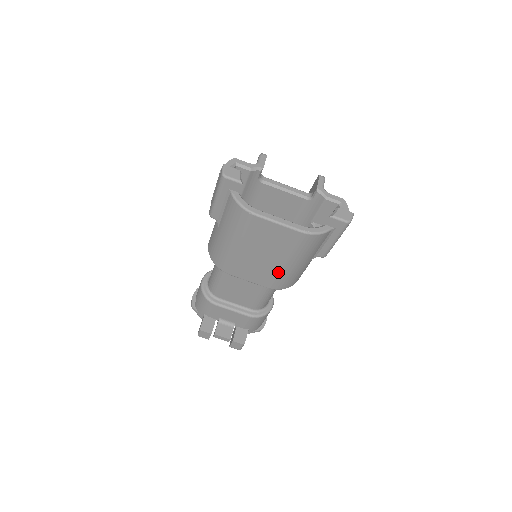
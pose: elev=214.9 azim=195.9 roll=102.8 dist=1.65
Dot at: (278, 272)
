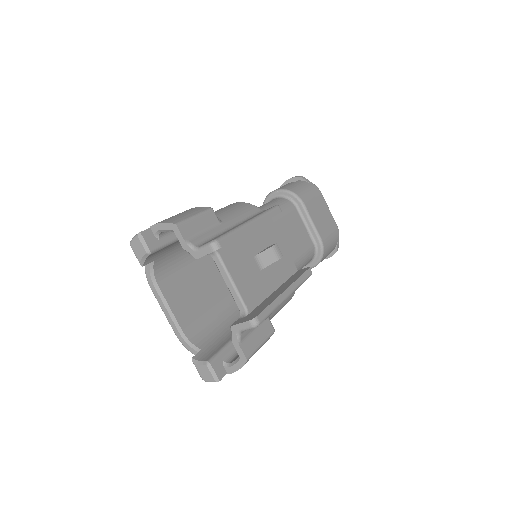
Dot at: occluded
